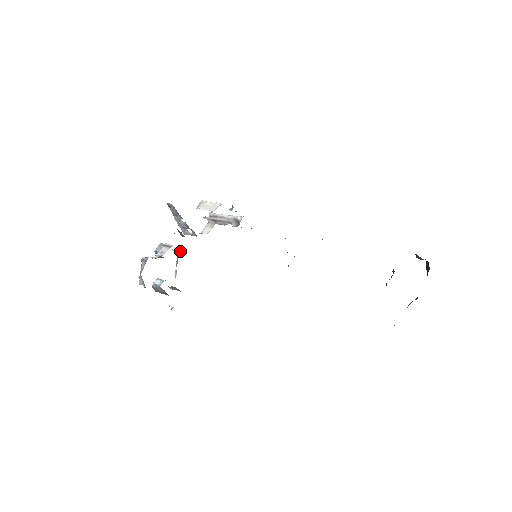
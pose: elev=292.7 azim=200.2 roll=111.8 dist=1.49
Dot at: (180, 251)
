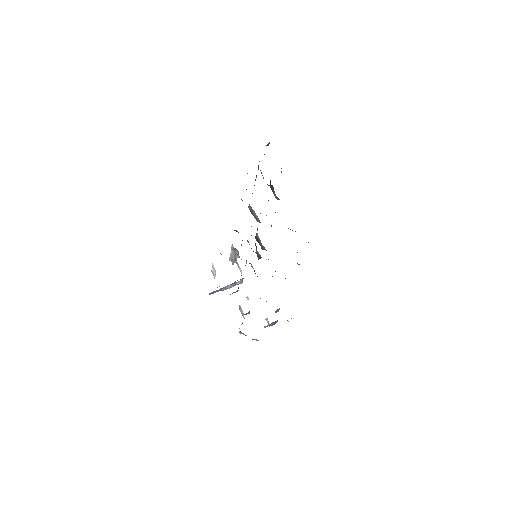
Dot at: (248, 297)
